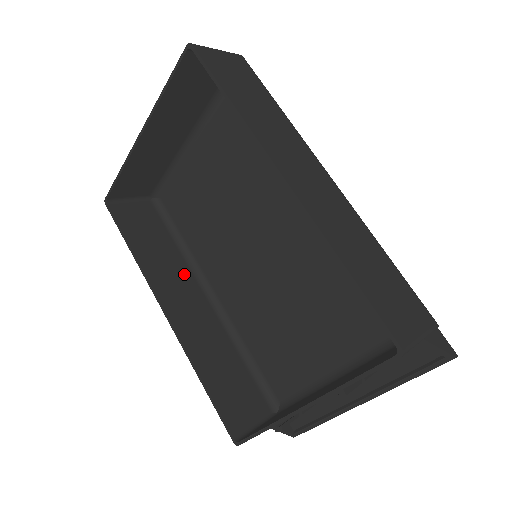
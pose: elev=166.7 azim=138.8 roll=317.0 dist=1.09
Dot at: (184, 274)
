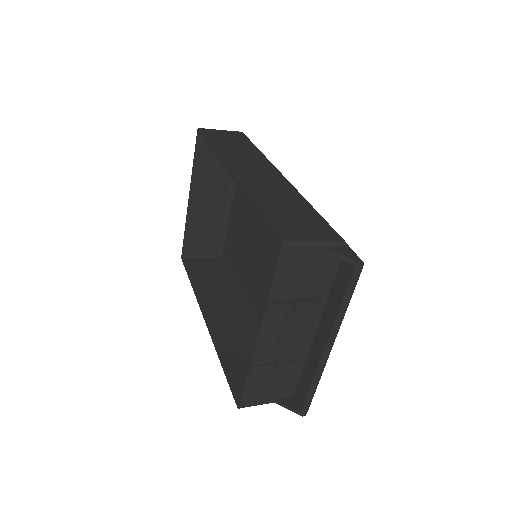
Dot at: (230, 299)
